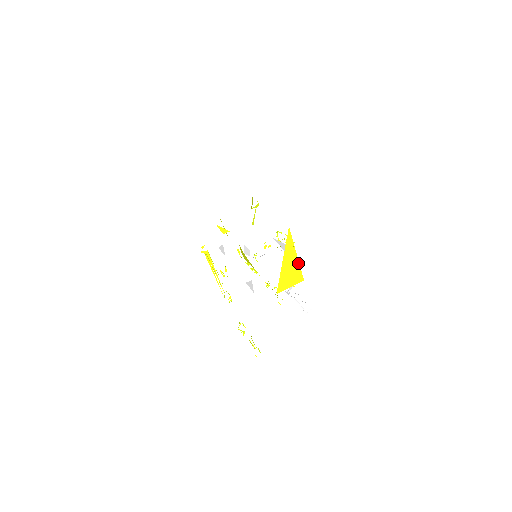
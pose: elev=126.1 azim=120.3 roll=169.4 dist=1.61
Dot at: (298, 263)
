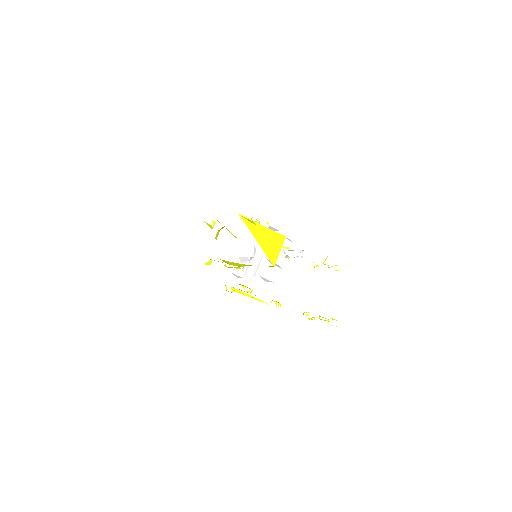
Dot at: (269, 230)
